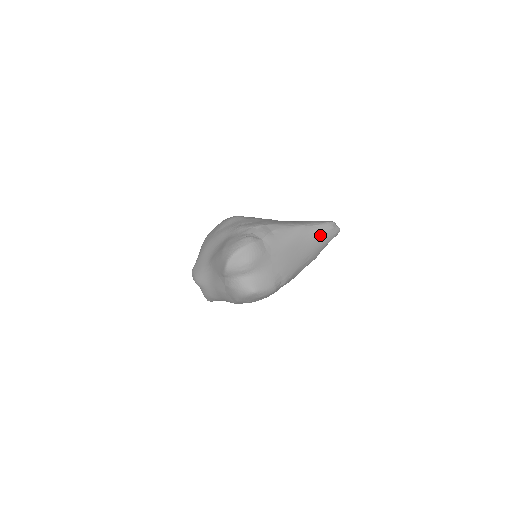
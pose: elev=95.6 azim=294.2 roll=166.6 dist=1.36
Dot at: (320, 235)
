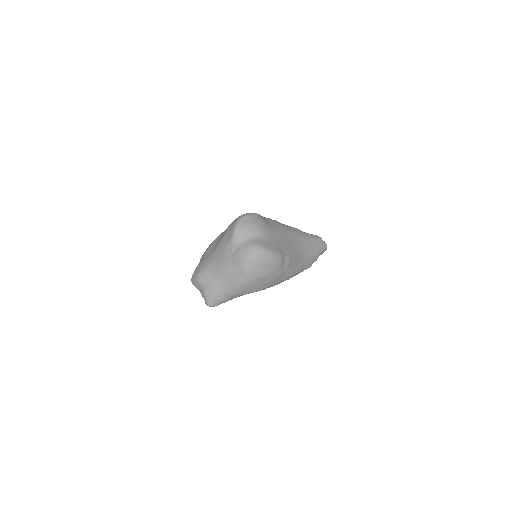
Dot at: (312, 240)
